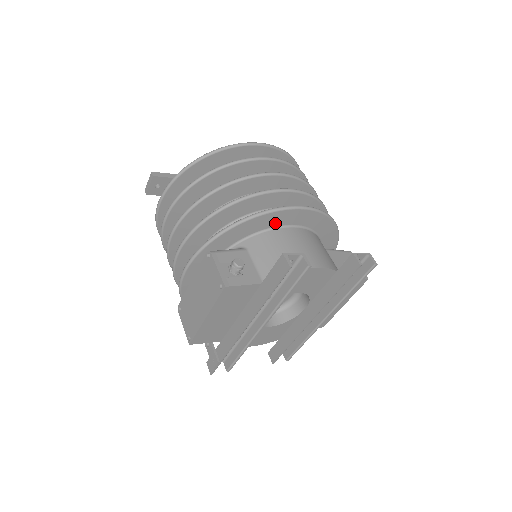
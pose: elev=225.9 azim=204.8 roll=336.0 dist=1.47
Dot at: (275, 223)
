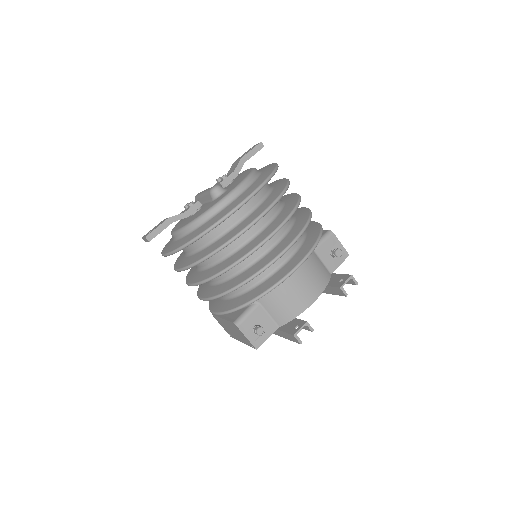
Dot at: occluded
